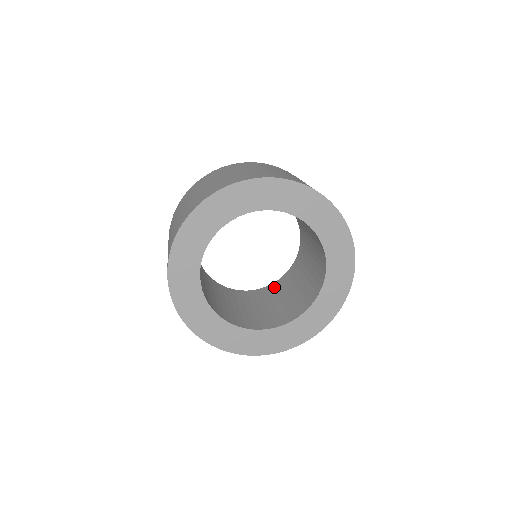
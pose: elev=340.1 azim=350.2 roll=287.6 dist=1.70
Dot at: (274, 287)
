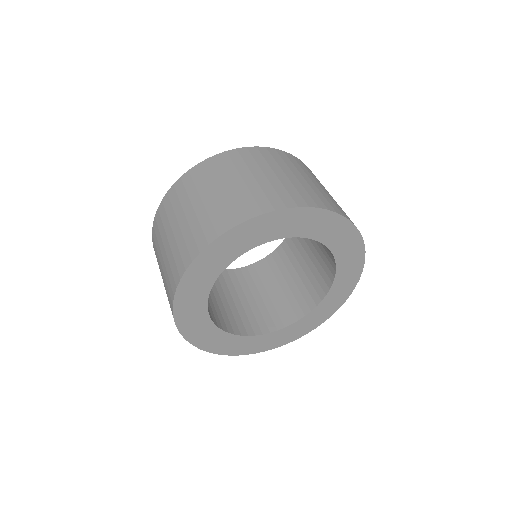
Dot at: (269, 263)
